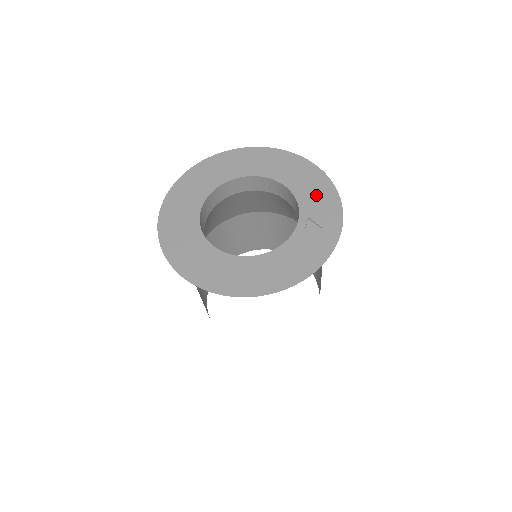
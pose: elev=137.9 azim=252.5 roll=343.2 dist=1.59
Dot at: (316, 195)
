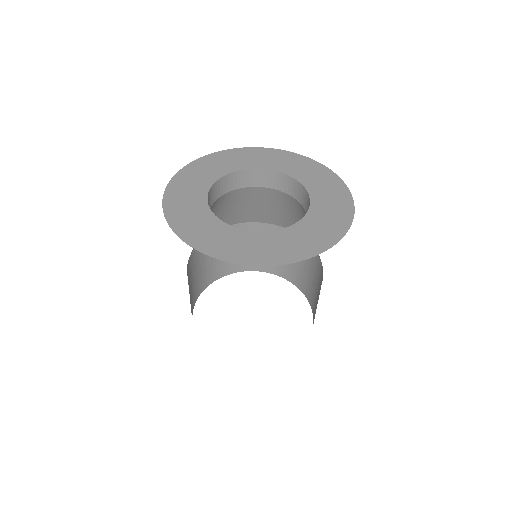
Dot at: (311, 173)
